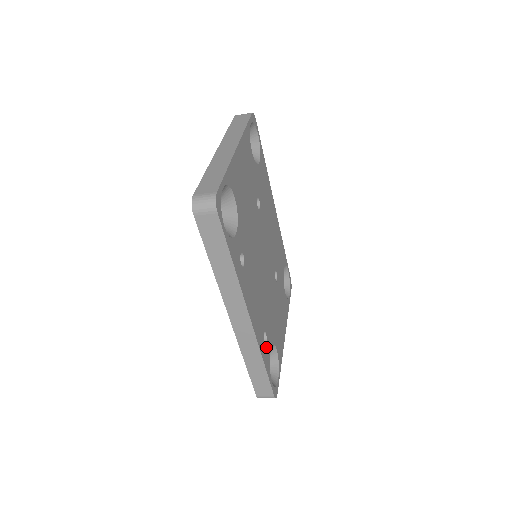
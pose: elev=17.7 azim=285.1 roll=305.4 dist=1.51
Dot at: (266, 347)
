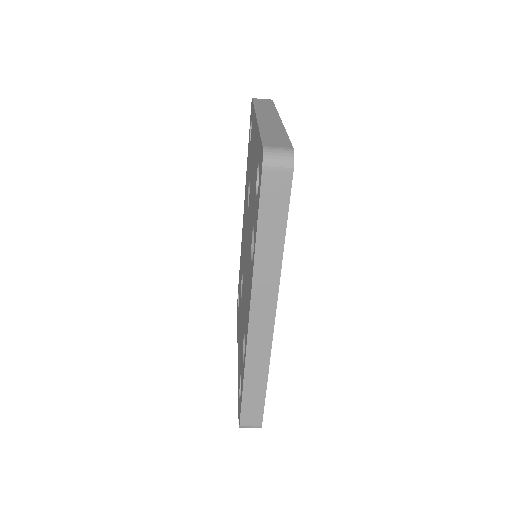
Dot at: occluded
